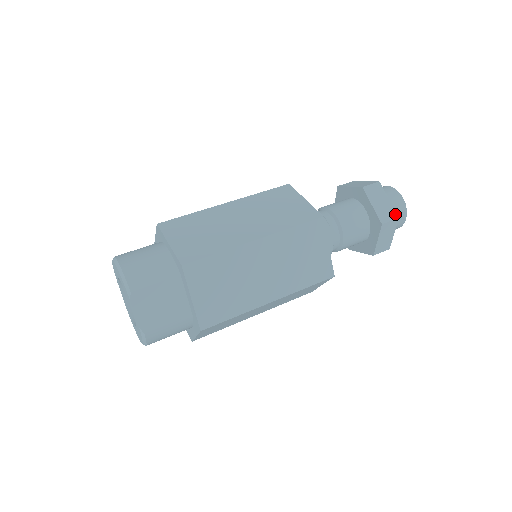
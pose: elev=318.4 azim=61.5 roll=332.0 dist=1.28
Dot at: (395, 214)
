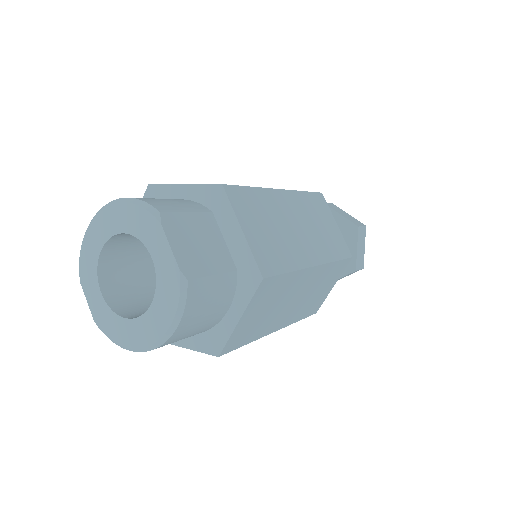
Dot at: (361, 223)
